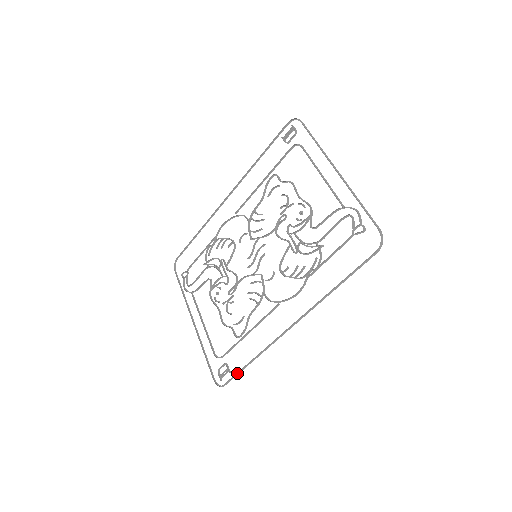
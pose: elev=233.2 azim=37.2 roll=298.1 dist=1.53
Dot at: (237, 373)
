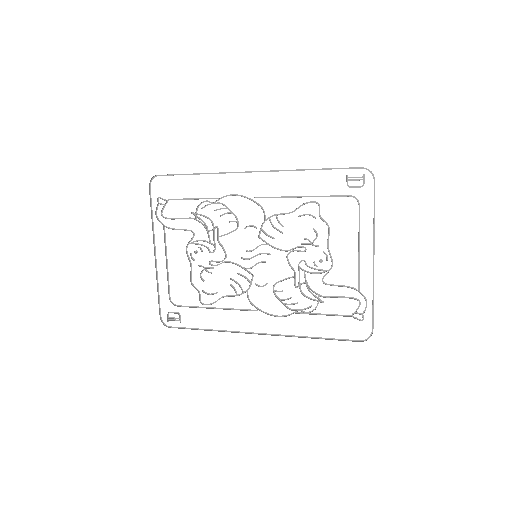
Dot at: occluded
